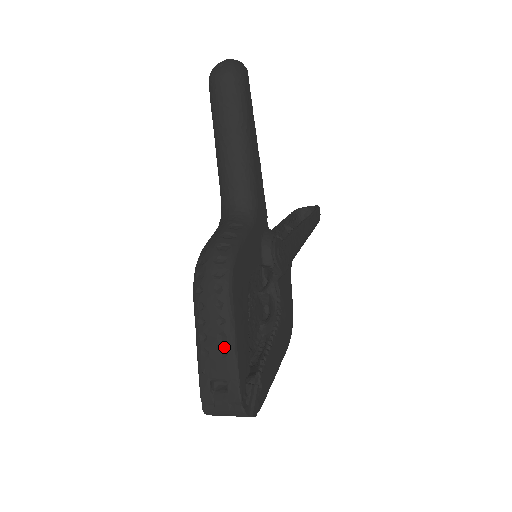
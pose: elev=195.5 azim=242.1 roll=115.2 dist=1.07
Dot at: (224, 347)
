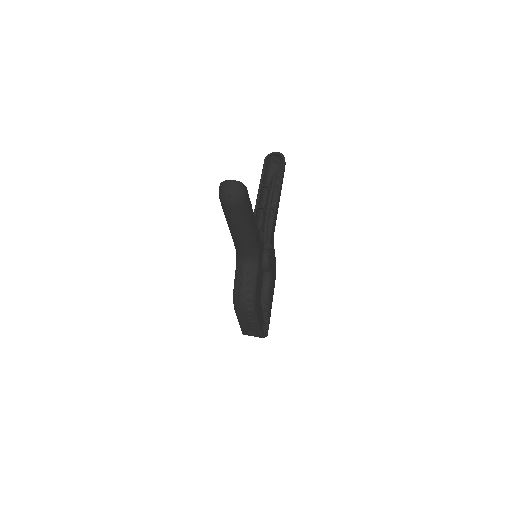
Dot at: (254, 326)
